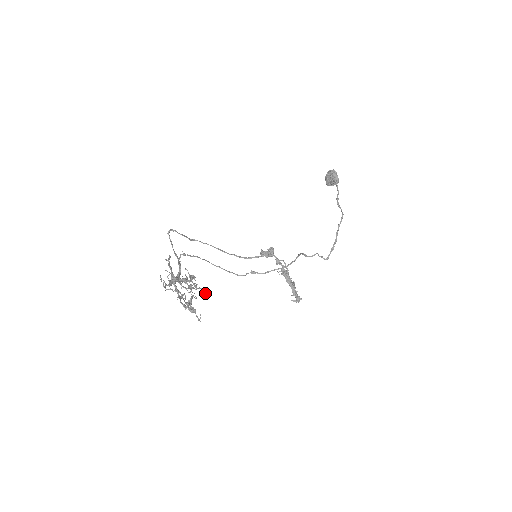
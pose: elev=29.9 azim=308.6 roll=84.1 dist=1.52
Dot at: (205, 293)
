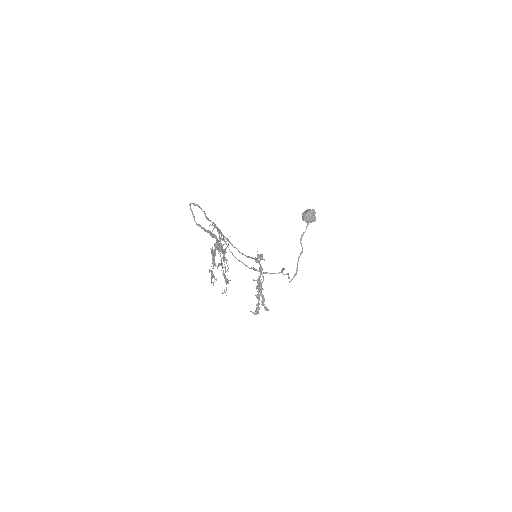
Dot at: (226, 271)
